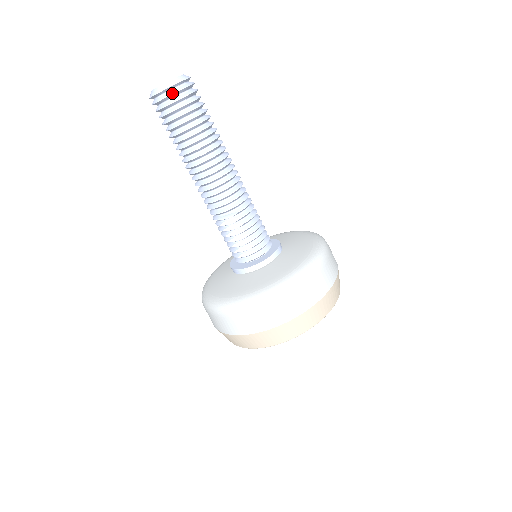
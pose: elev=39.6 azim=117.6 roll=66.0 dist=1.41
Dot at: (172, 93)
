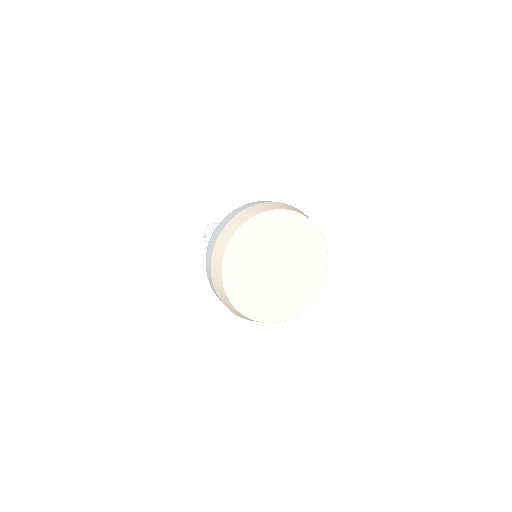
Dot at: (205, 229)
